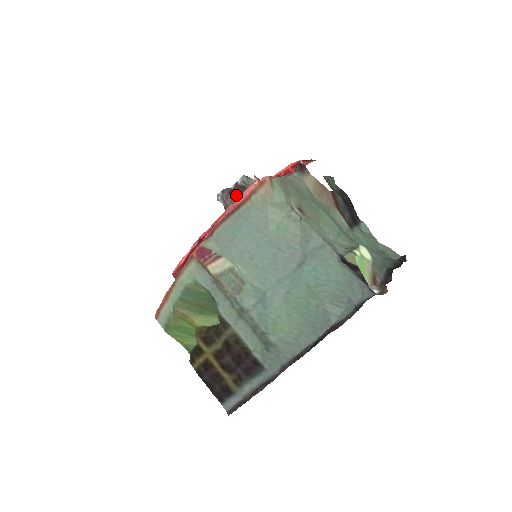
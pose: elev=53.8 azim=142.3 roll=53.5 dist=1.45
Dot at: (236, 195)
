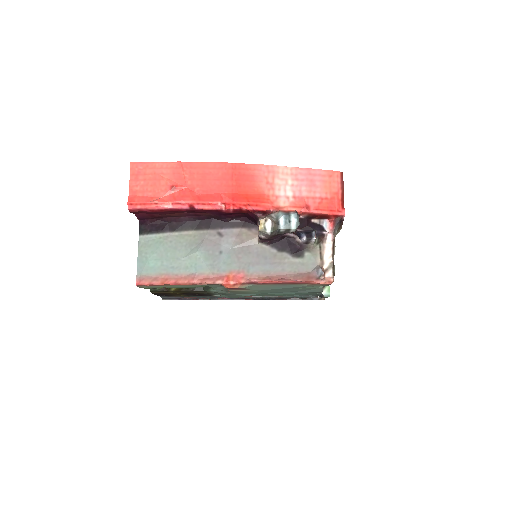
Dot at: occluded
